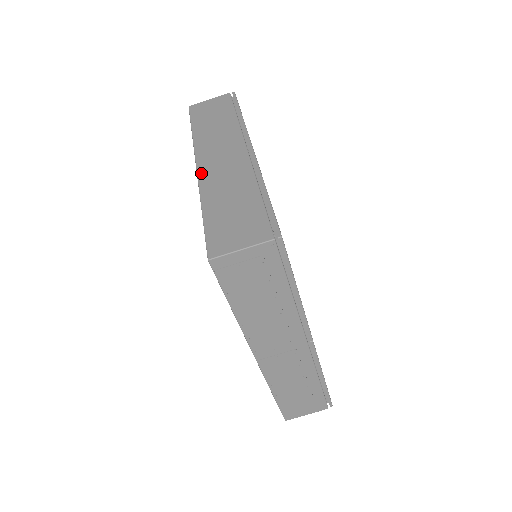
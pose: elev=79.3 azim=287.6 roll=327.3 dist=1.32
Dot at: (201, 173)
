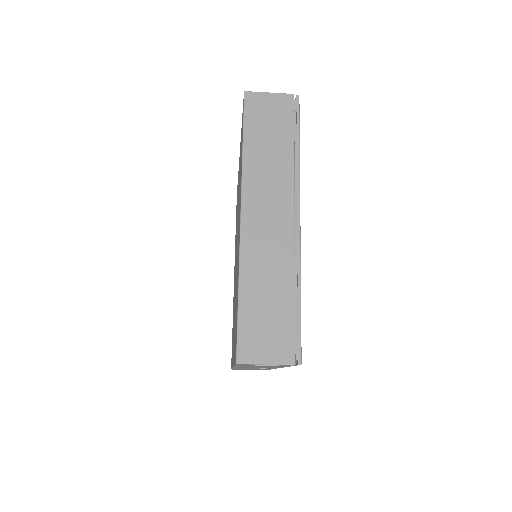
Dot at: (244, 233)
